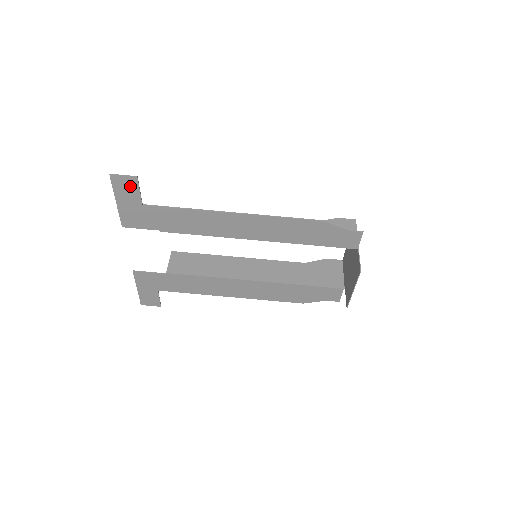
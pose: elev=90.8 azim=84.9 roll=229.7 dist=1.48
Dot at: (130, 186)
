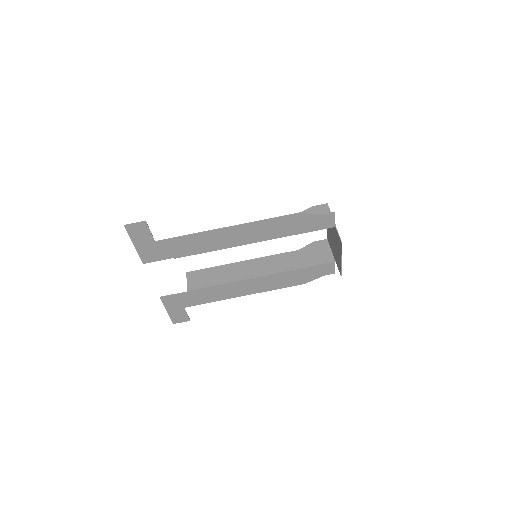
Dot at: (142, 230)
